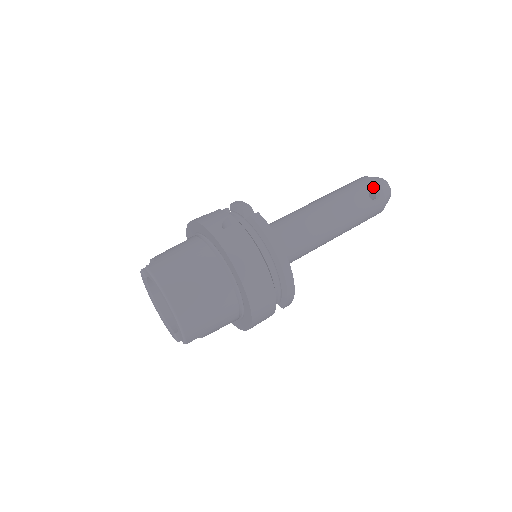
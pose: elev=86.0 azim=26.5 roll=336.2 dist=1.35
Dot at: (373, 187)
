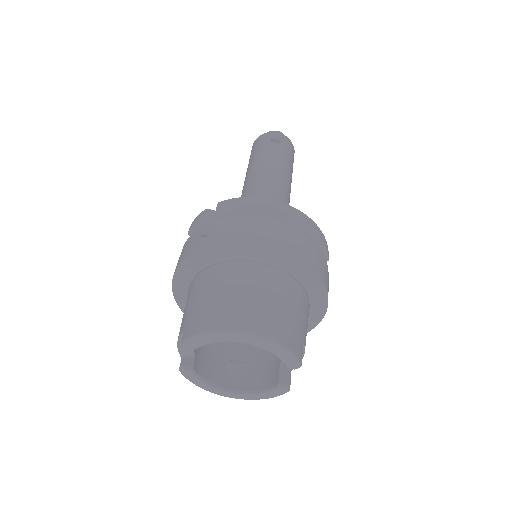
Dot at: (269, 137)
